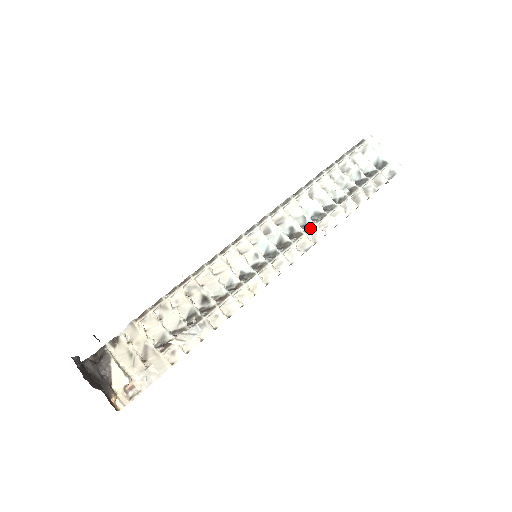
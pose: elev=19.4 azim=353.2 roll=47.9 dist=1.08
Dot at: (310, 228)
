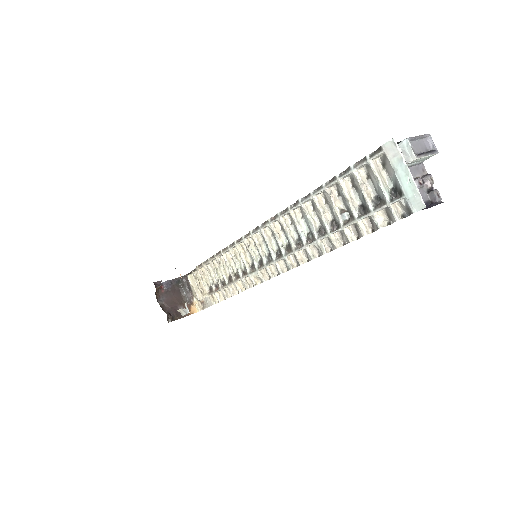
Dot at: (301, 247)
